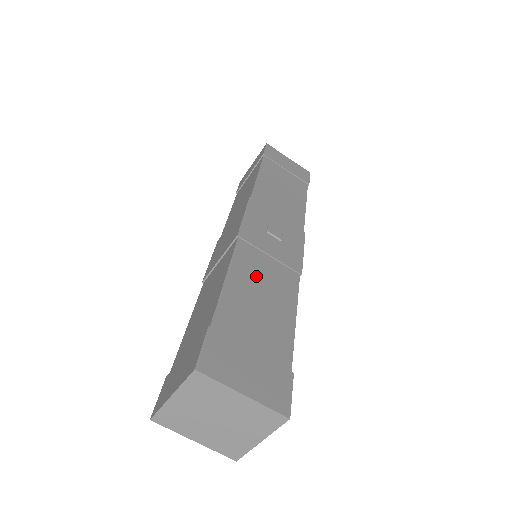
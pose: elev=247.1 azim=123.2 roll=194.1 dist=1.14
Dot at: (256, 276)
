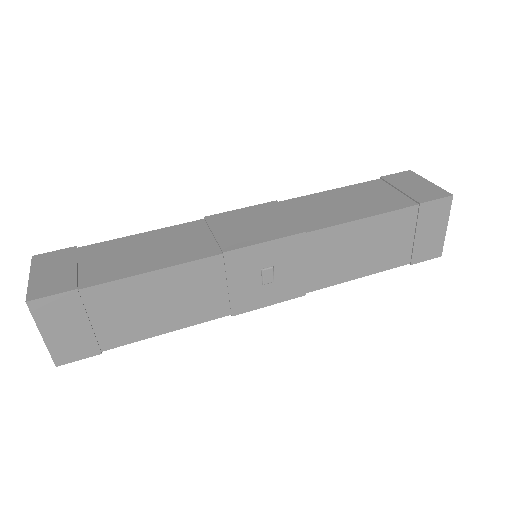
Dot at: (184, 289)
